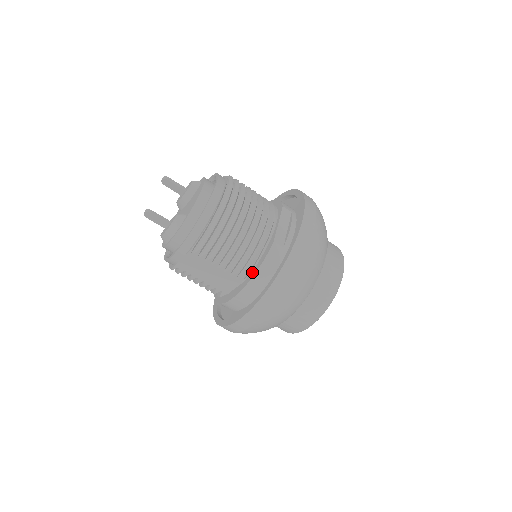
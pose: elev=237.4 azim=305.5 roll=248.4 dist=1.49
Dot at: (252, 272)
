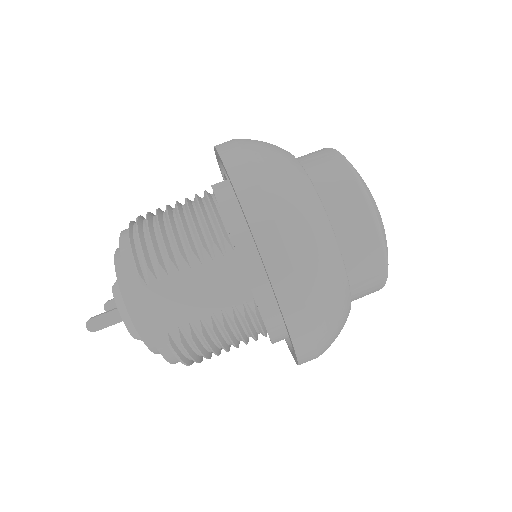
Dot at: (226, 228)
